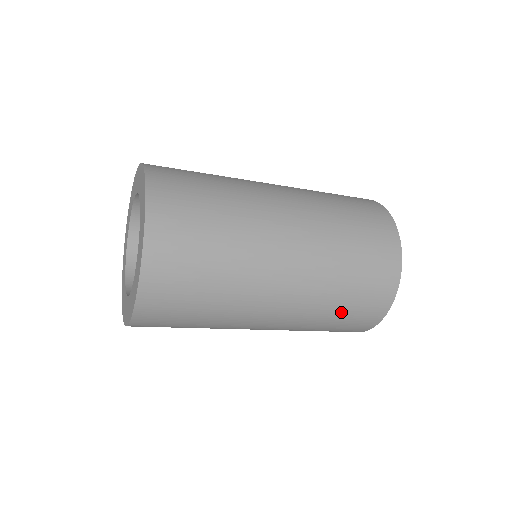
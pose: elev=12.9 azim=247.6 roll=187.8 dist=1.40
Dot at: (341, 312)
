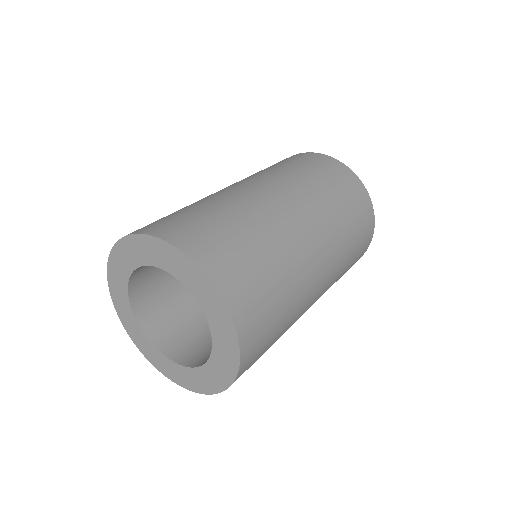
Dot at: occluded
